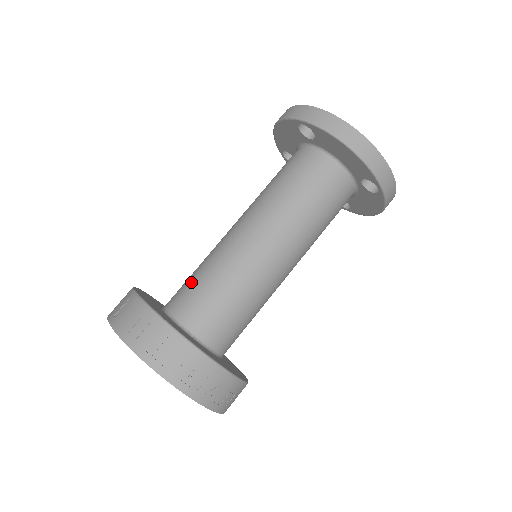
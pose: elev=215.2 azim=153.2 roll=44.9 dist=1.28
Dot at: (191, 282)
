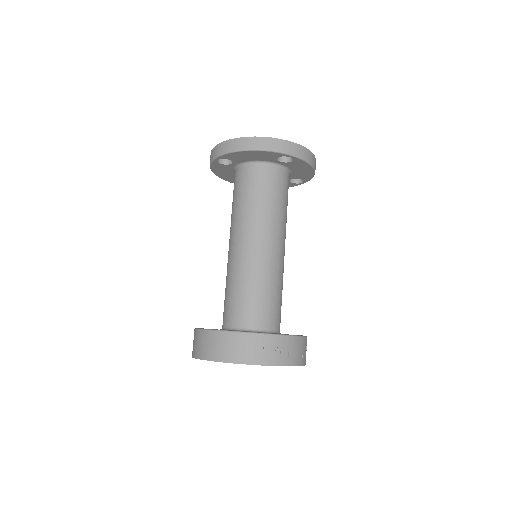
Dot at: (261, 301)
